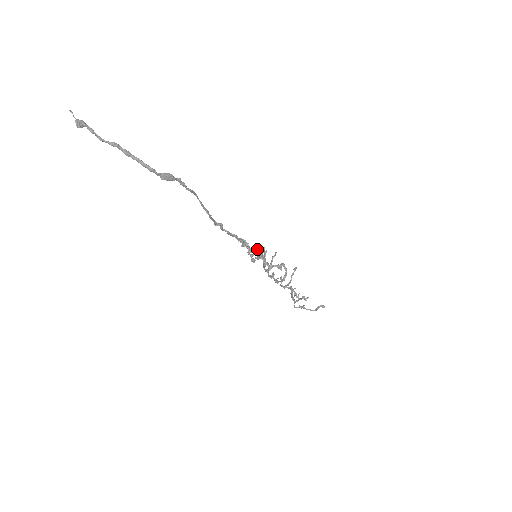
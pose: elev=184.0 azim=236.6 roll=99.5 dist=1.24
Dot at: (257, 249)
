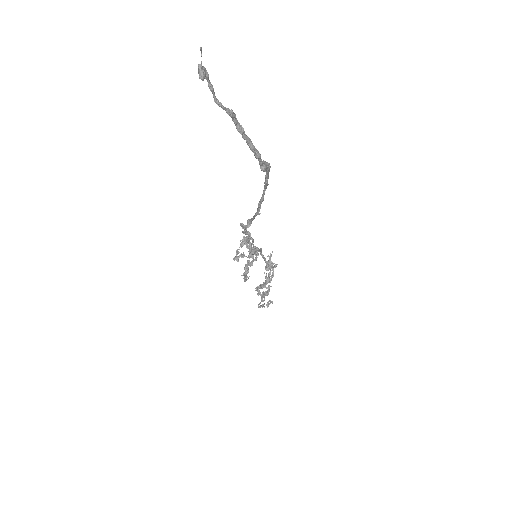
Dot at: (261, 248)
